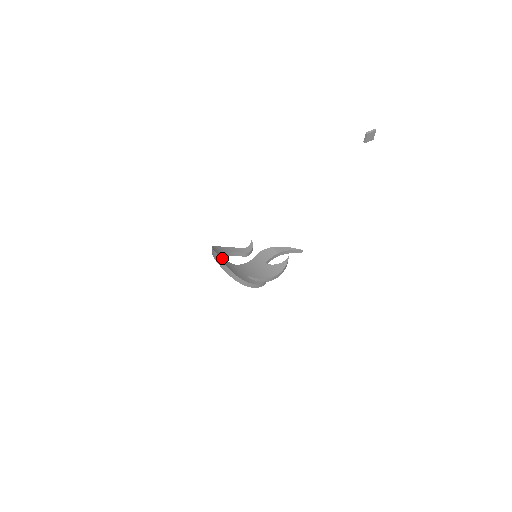
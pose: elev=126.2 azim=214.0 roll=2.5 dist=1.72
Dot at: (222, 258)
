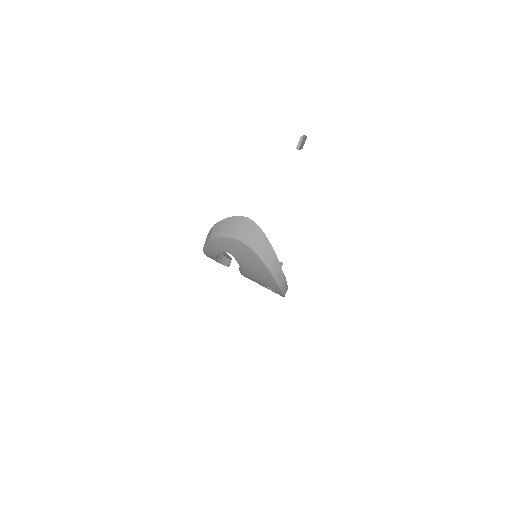
Dot at: occluded
